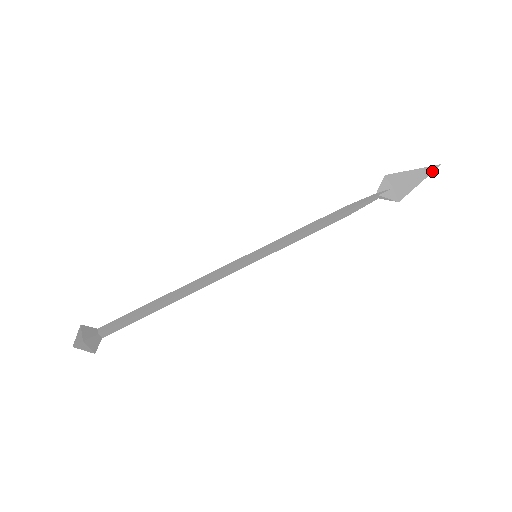
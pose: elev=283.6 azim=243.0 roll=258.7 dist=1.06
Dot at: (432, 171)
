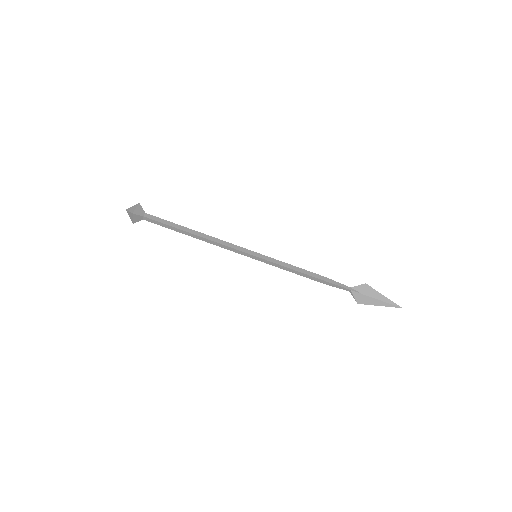
Dot at: (393, 306)
